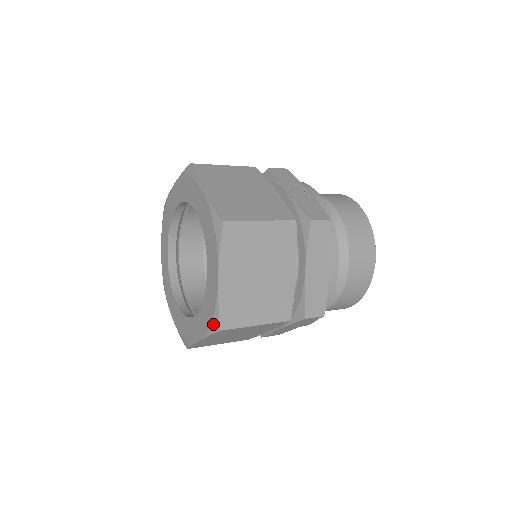
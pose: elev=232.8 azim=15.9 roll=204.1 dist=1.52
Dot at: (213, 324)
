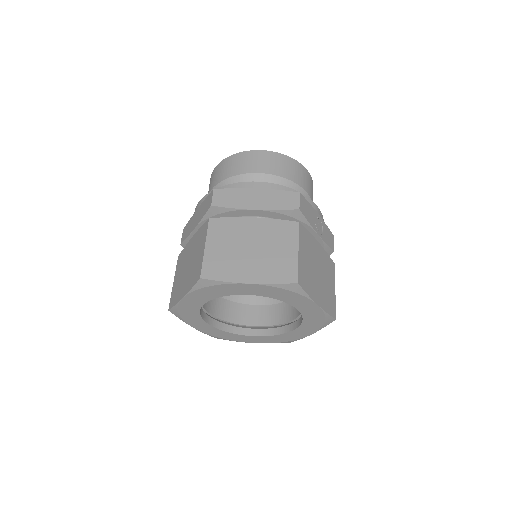
Dot at: (285, 342)
